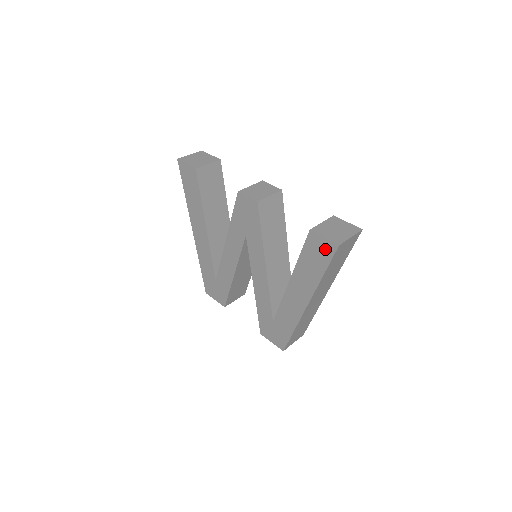
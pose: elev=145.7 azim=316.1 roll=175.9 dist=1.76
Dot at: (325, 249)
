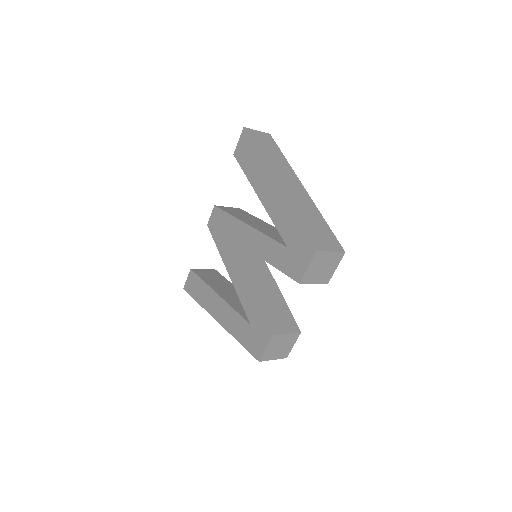
Dot at: (244, 142)
